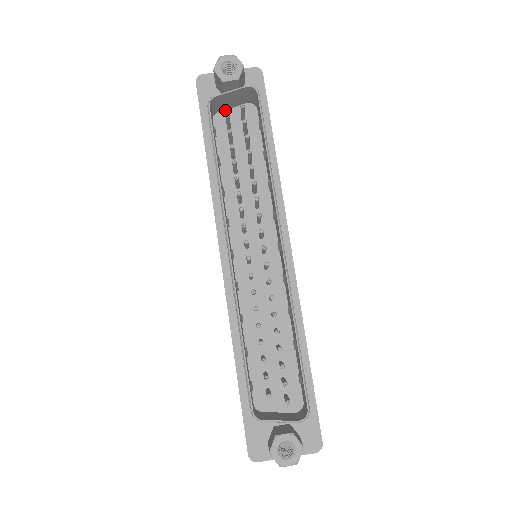
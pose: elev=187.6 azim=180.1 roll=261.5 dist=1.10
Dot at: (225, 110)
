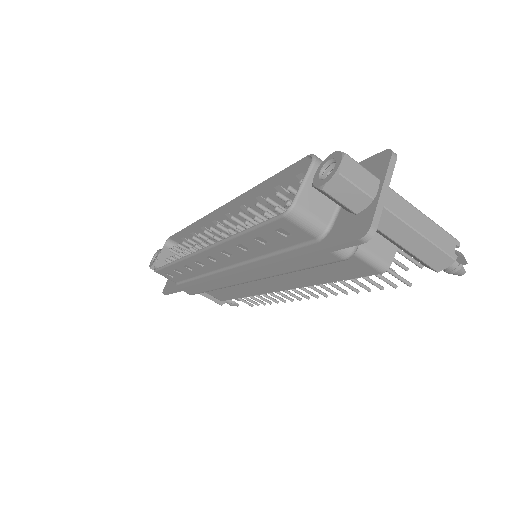
Dot at: occluded
